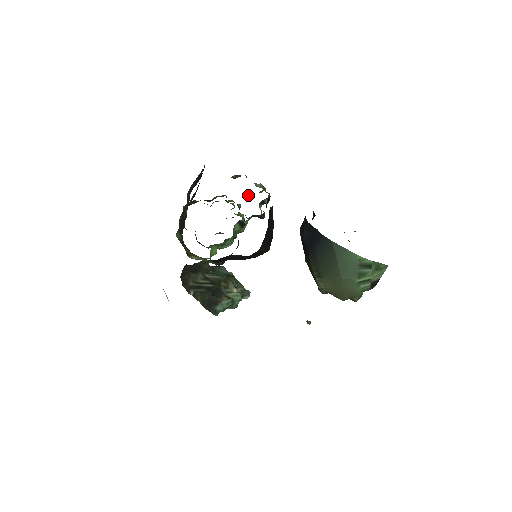
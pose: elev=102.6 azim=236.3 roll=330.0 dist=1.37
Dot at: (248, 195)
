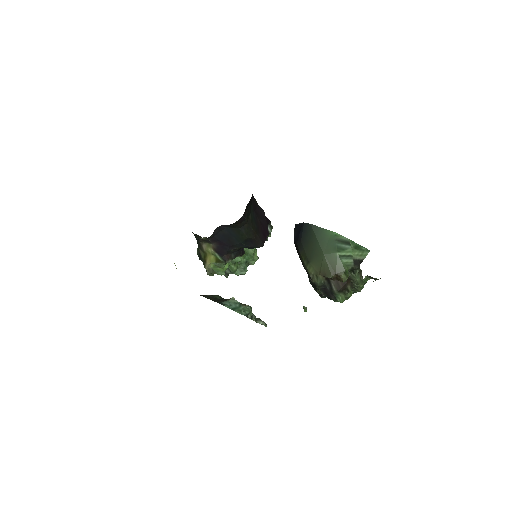
Dot at: occluded
